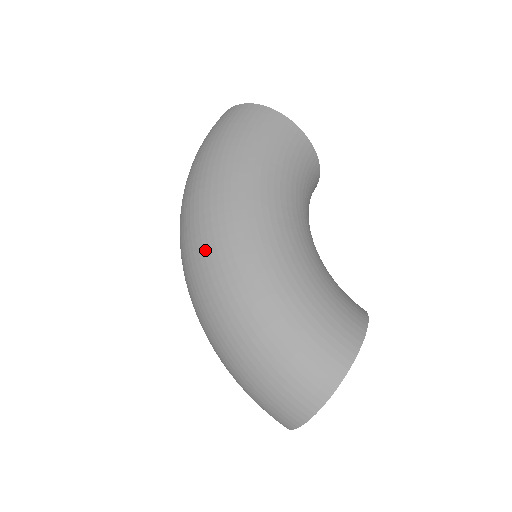
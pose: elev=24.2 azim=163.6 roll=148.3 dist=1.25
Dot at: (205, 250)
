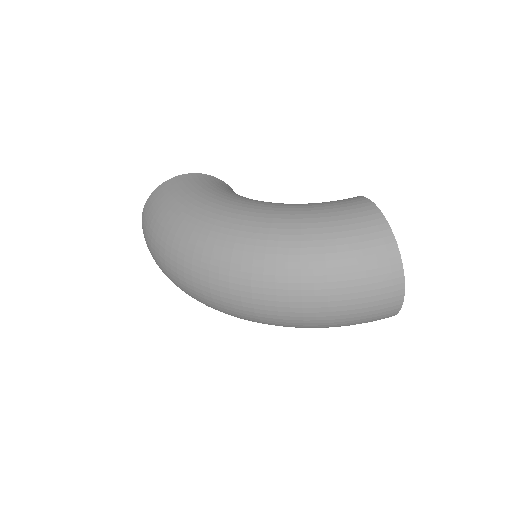
Dot at: (225, 259)
